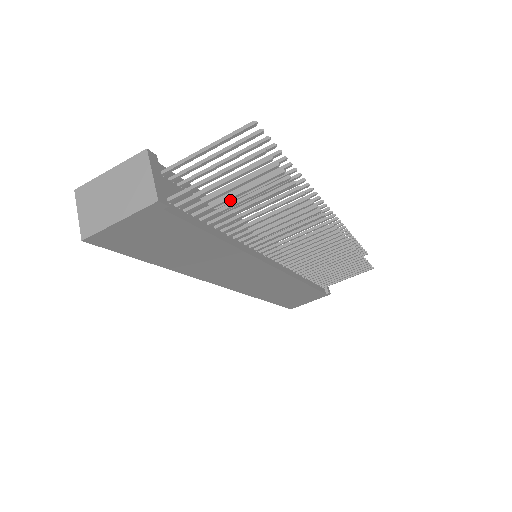
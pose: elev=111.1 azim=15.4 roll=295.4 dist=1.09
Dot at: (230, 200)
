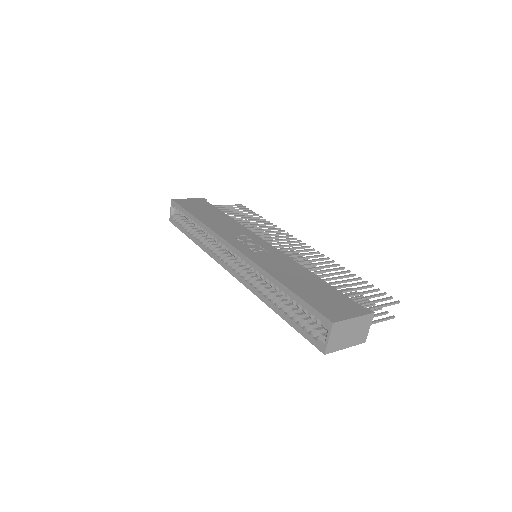
Dot at: occluded
